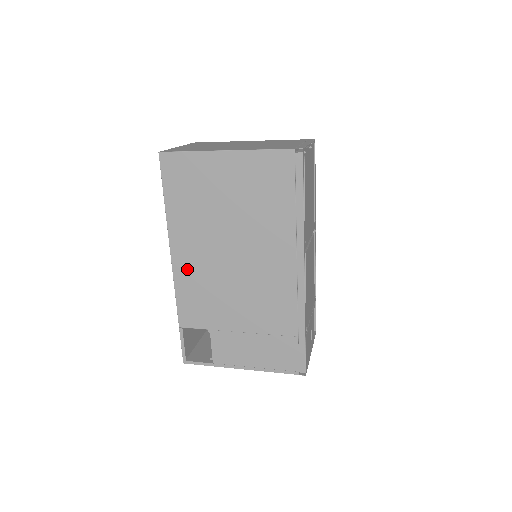
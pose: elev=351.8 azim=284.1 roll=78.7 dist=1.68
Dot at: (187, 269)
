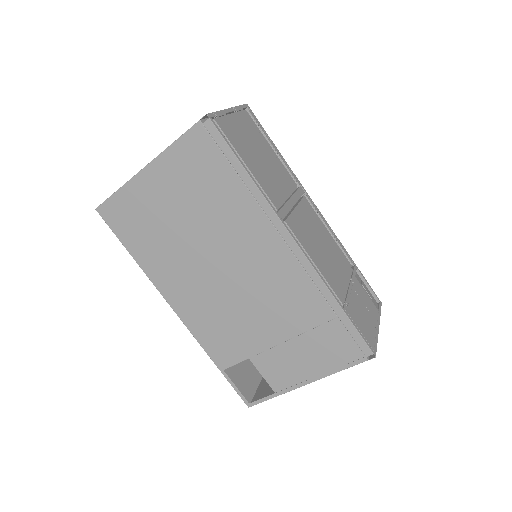
Dot at: (189, 307)
